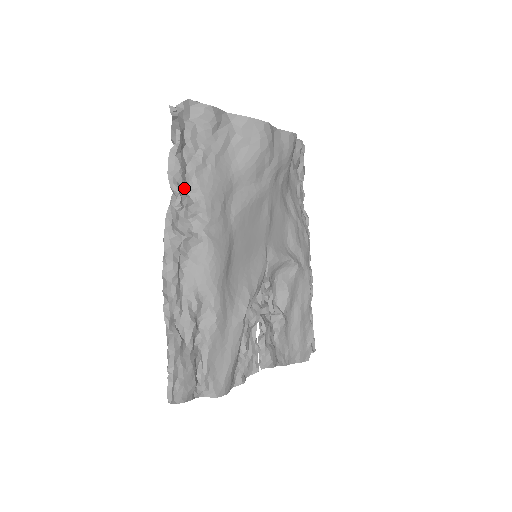
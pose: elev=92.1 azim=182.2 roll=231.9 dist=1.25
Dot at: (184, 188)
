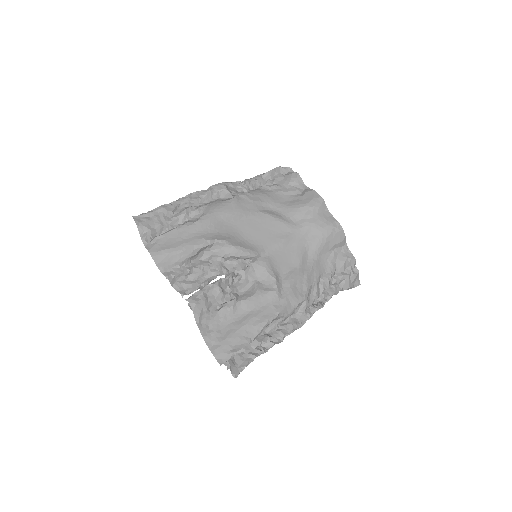
Dot at: (251, 186)
